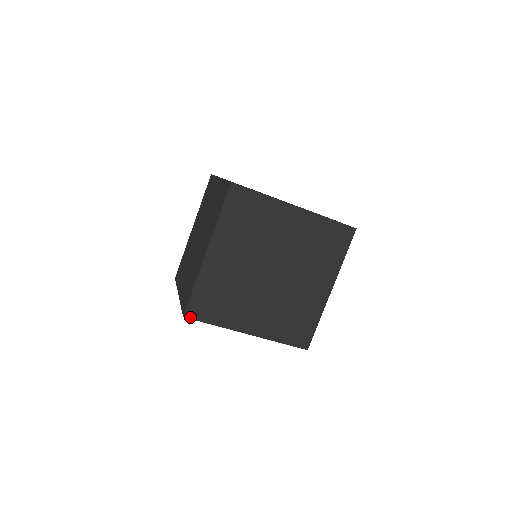
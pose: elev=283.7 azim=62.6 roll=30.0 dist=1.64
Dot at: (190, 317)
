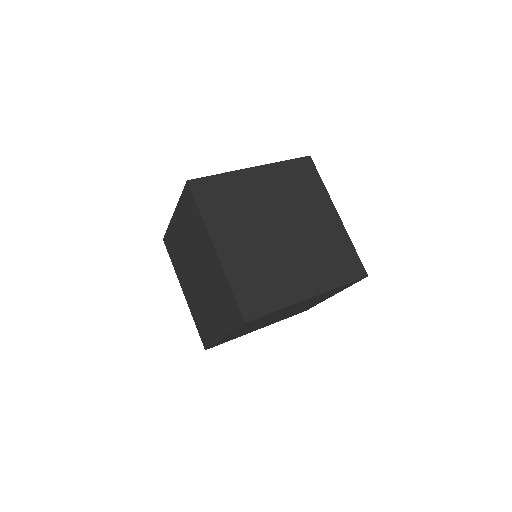
Dot at: (251, 318)
